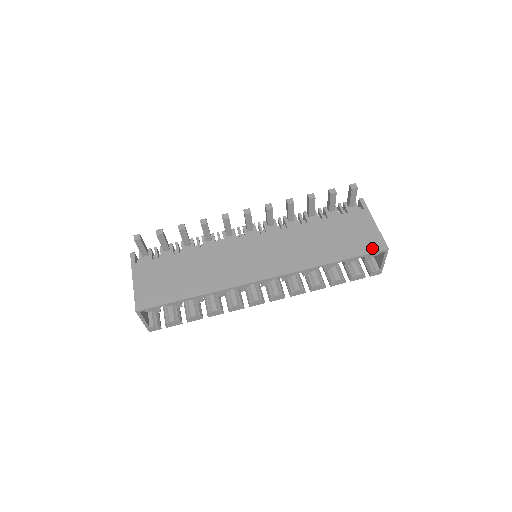
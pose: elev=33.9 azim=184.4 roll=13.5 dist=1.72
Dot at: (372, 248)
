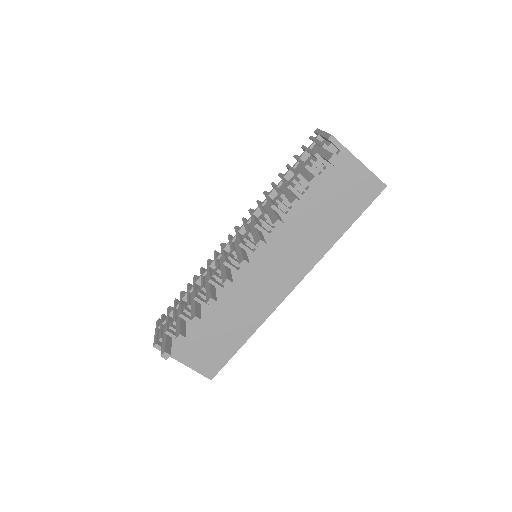
Dot at: (371, 196)
